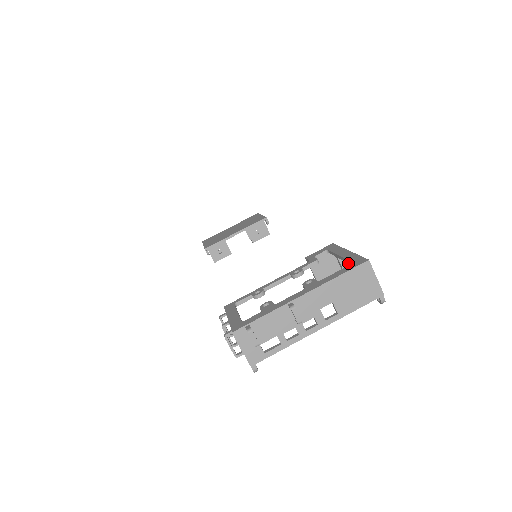
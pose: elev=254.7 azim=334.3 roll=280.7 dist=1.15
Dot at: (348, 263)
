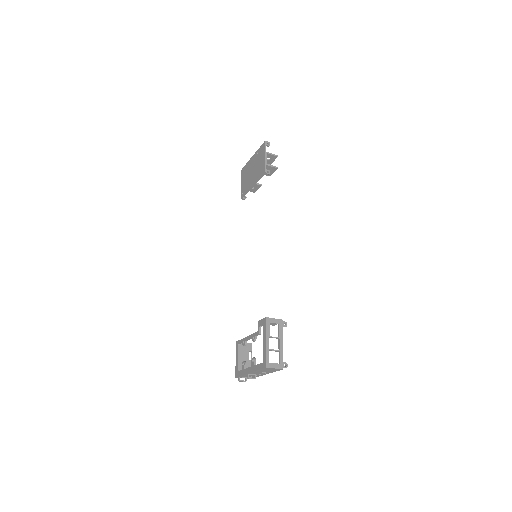
Dot at: (265, 354)
